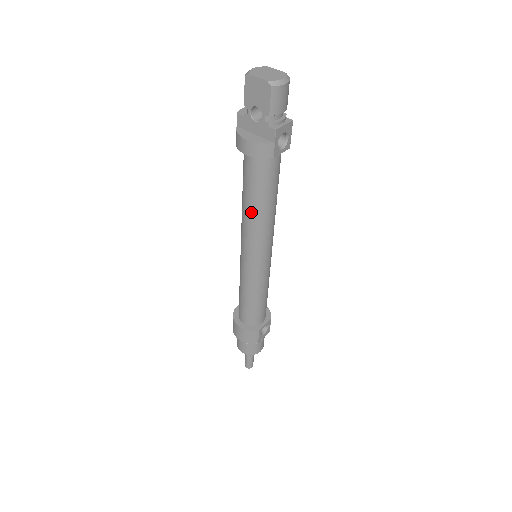
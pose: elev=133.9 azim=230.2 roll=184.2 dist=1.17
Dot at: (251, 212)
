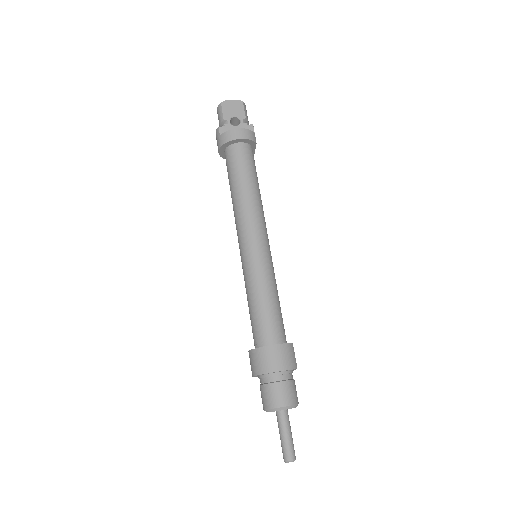
Dot at: (250, 192)
